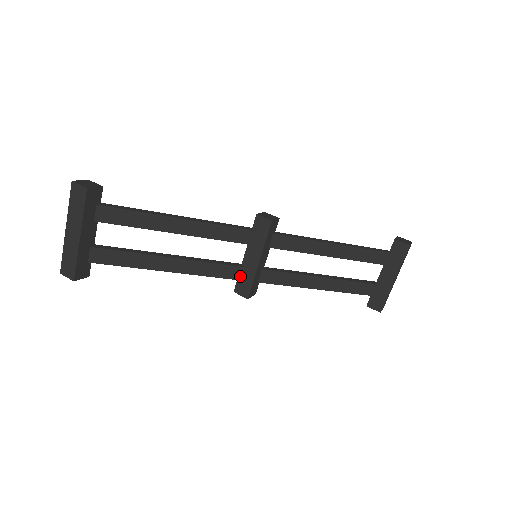
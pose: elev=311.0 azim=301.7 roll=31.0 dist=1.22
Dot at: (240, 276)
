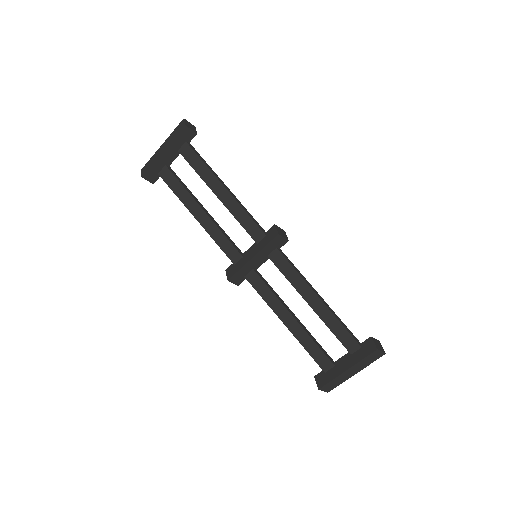
Dot at: (236, 261)
